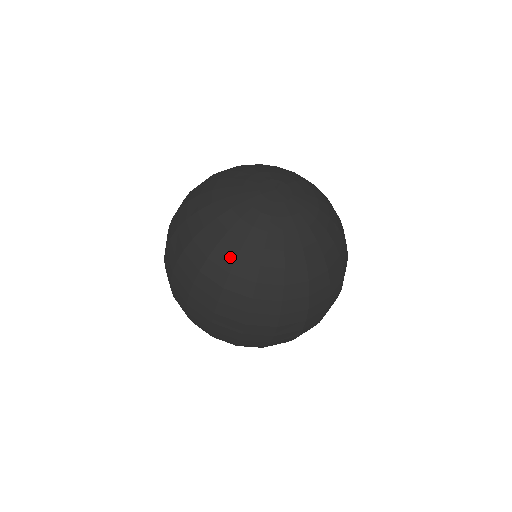
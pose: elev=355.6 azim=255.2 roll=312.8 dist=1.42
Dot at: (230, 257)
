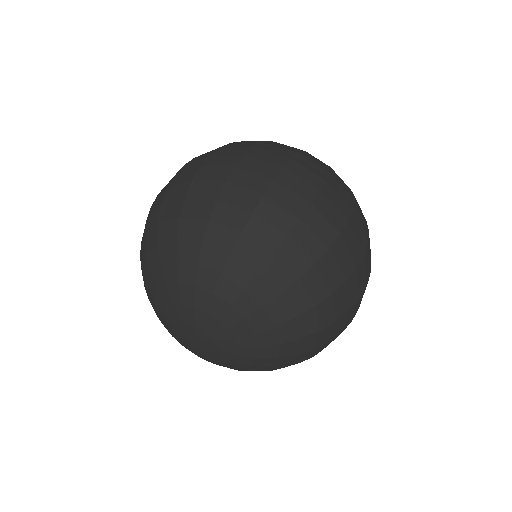
Dot at: occluded
